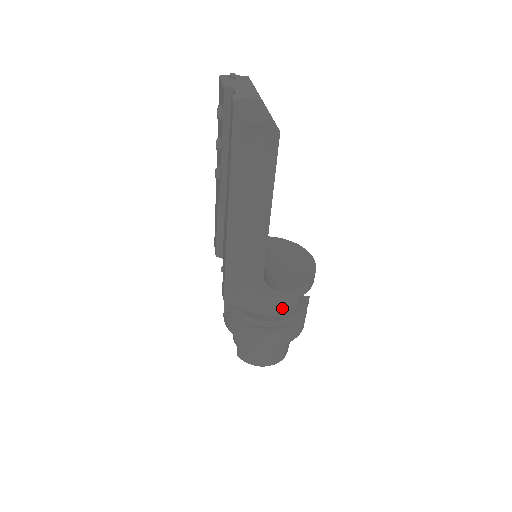
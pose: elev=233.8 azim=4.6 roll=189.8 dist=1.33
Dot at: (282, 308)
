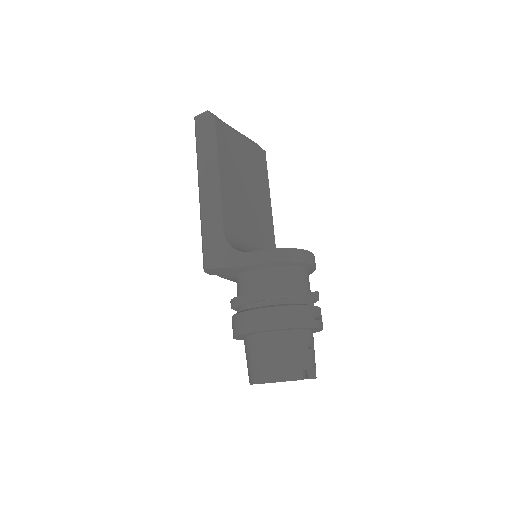
Dot at: (259, 284)
